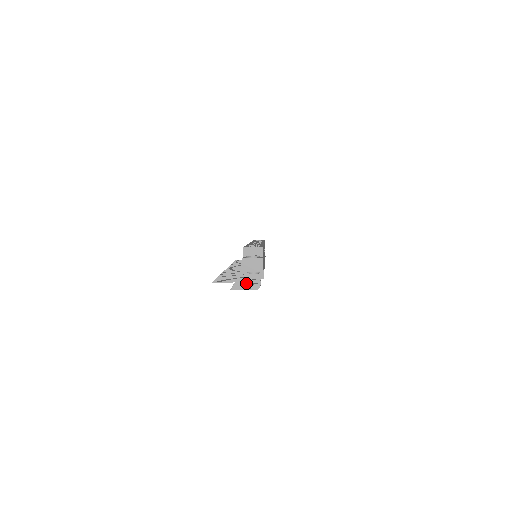
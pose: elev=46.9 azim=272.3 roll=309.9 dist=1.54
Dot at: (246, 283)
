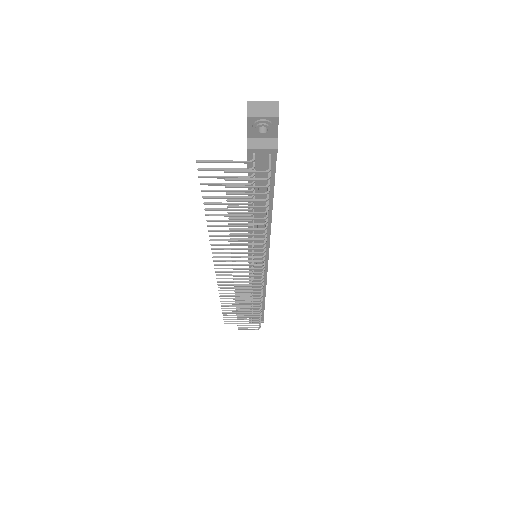
Dot at: (246, 212)
